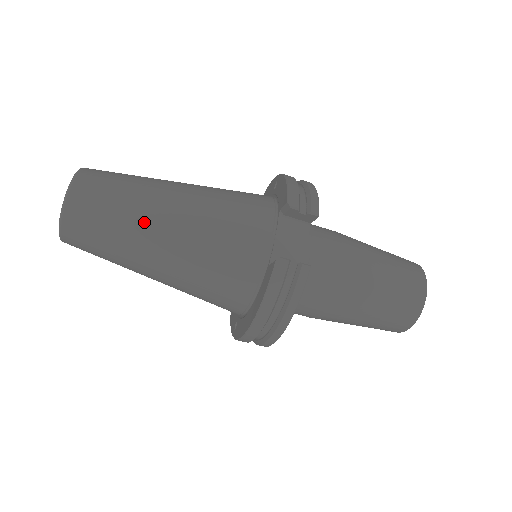
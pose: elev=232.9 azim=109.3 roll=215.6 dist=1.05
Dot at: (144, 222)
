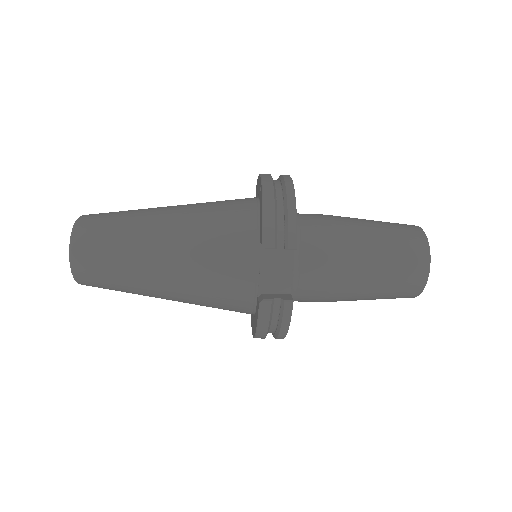
Dot at: (141, 274)
